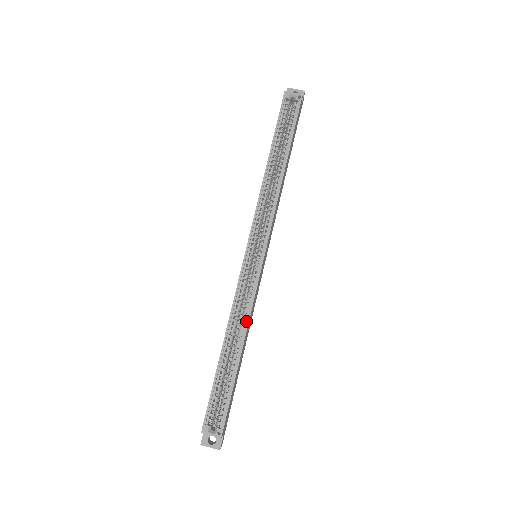
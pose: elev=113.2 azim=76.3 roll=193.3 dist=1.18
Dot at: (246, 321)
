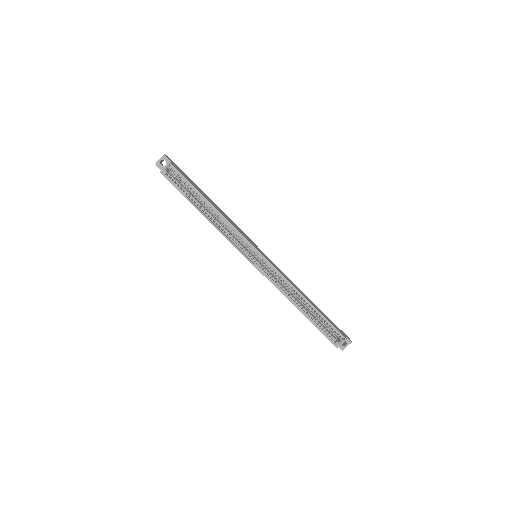
Dot at: (292, 288)
